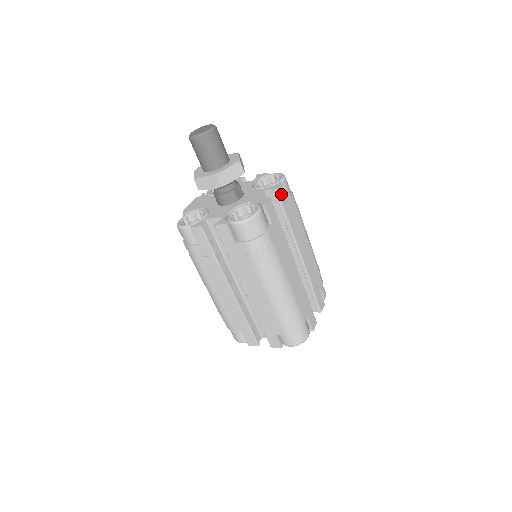
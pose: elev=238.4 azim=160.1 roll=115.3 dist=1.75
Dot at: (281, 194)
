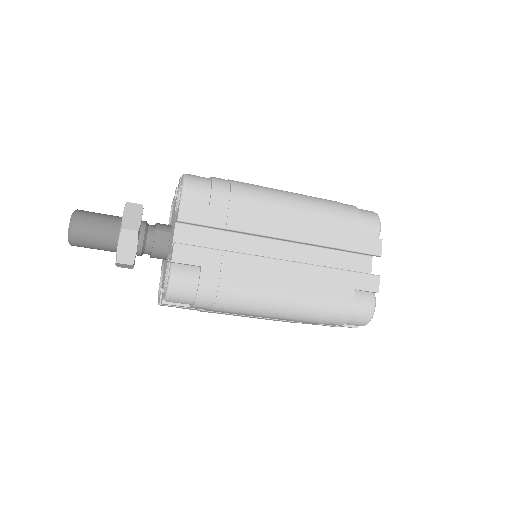
Dot at: (190, 215)
